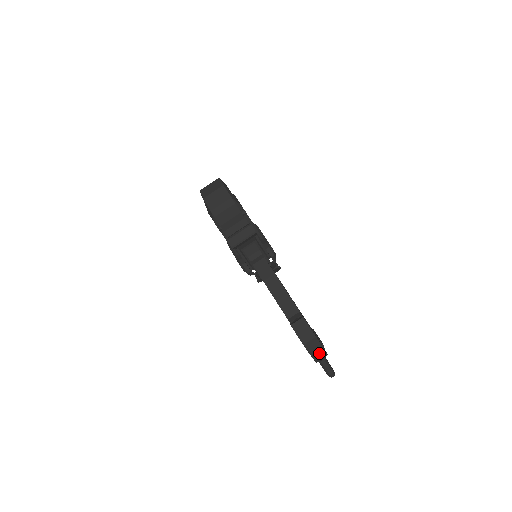
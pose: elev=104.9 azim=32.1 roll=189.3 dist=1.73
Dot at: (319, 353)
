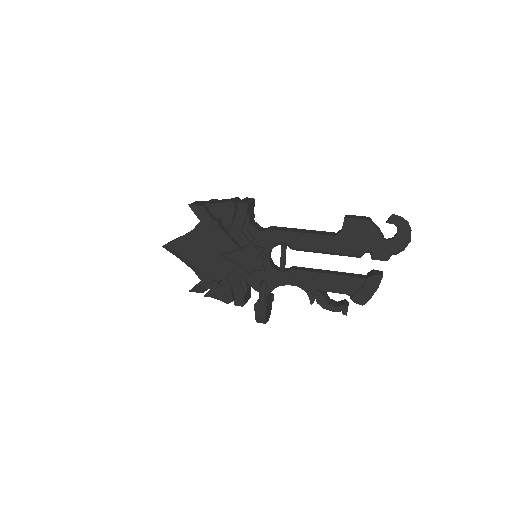
Dot at: (382, 236)
